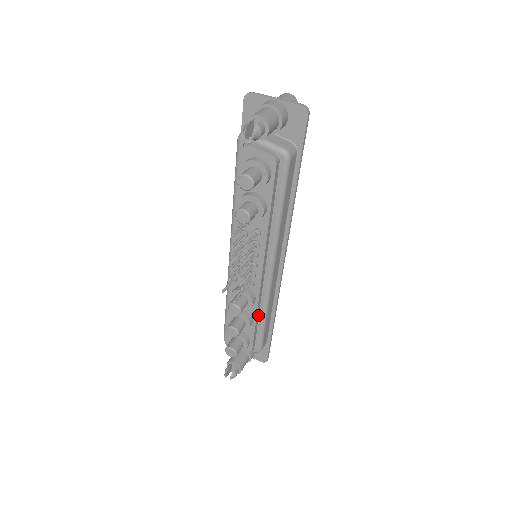
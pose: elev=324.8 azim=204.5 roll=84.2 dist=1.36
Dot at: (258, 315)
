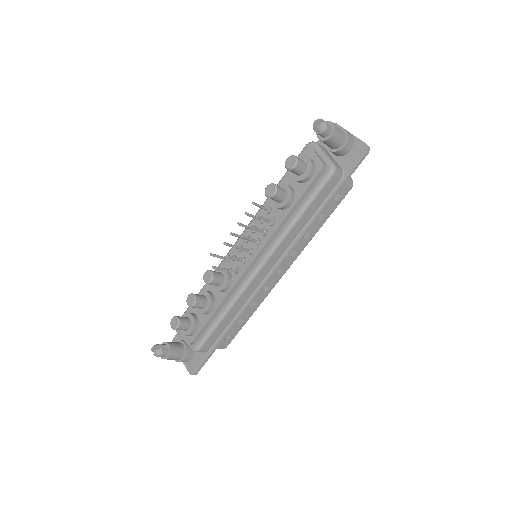
Dot at: (221, 308)
